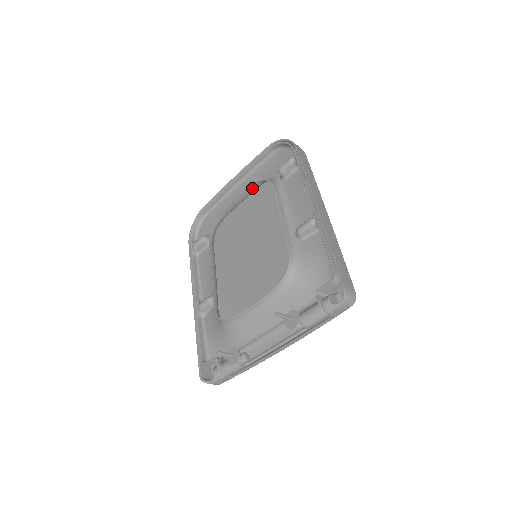
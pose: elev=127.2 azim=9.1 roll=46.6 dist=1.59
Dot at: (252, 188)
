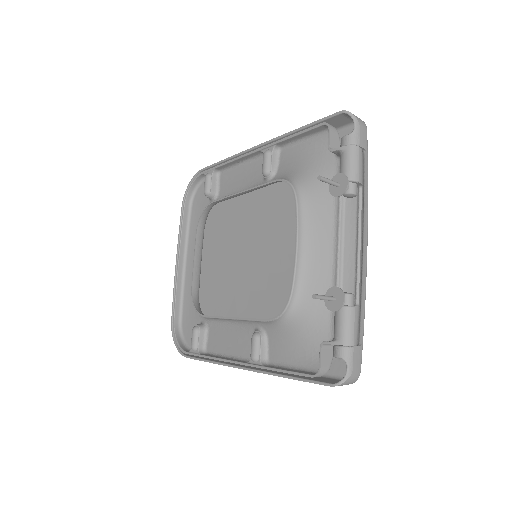
Dot at: (198, 237)
